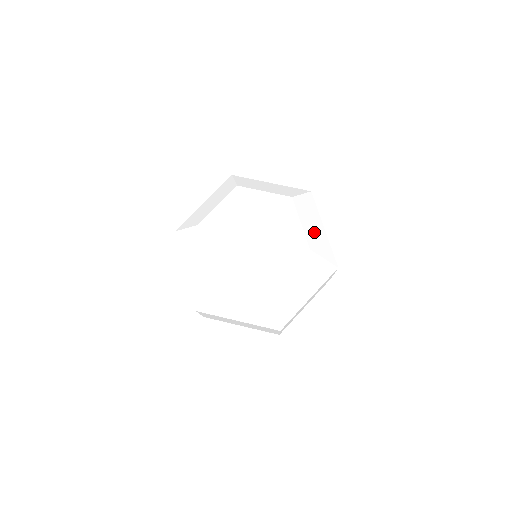
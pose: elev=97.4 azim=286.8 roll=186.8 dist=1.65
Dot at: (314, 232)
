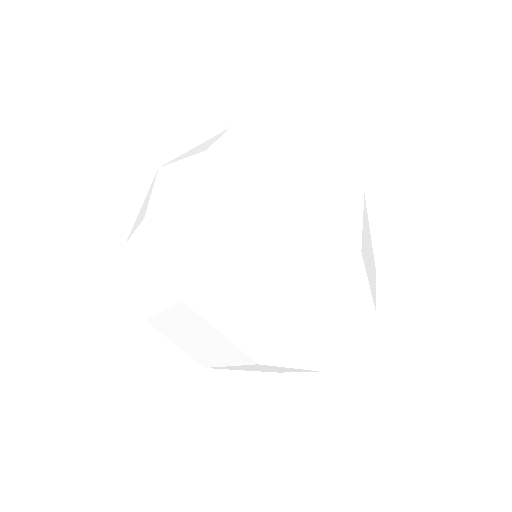
Dot at: occluded
